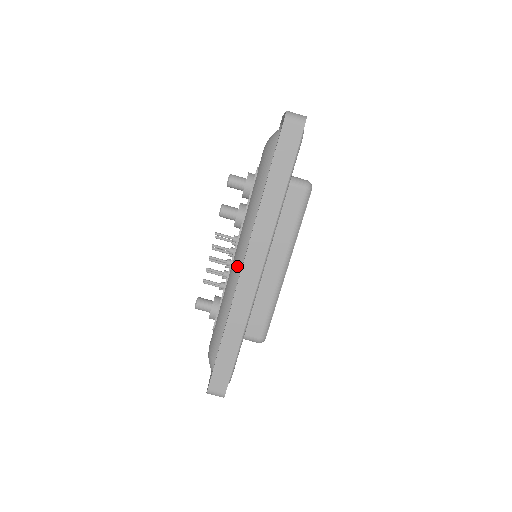
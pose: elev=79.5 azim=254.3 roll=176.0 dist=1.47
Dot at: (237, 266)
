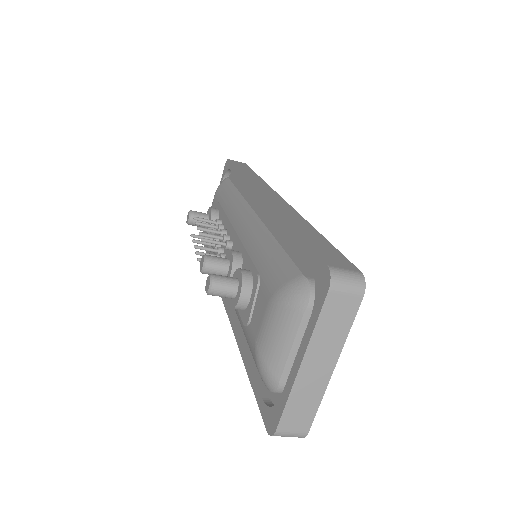
Dot at: occluded
